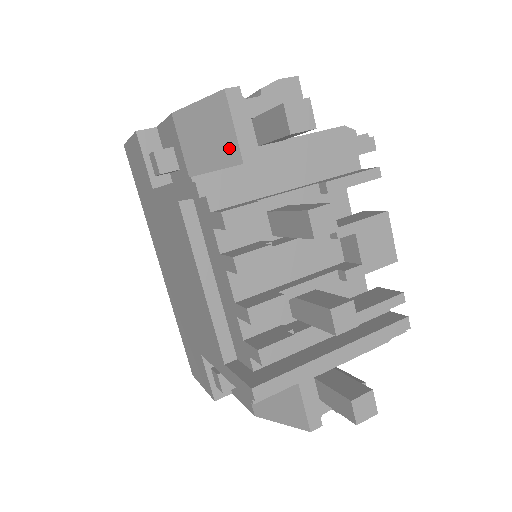
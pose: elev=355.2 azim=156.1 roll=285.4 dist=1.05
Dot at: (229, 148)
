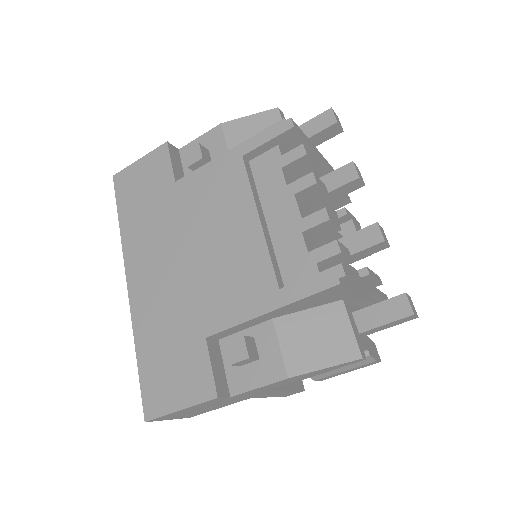
Dot at: occluded
